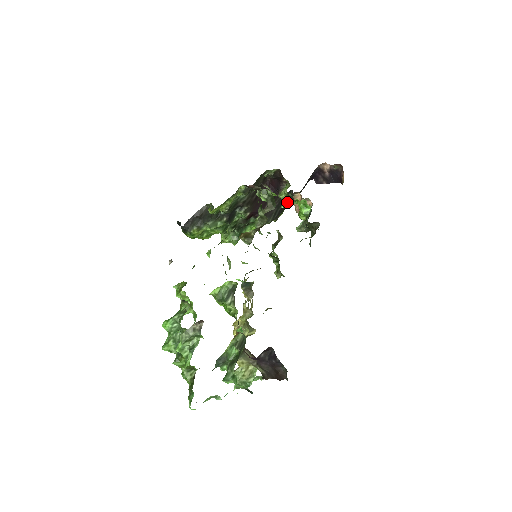
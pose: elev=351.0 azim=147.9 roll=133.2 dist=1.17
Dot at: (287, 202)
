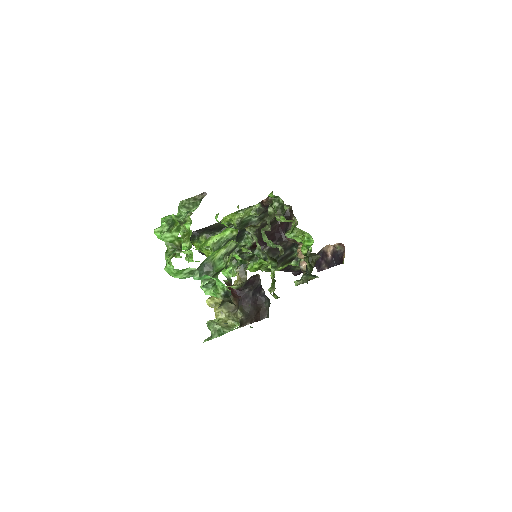
Dot at: (293, 232)
